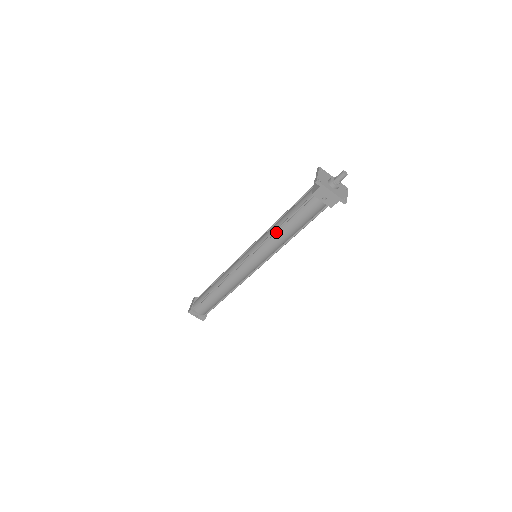
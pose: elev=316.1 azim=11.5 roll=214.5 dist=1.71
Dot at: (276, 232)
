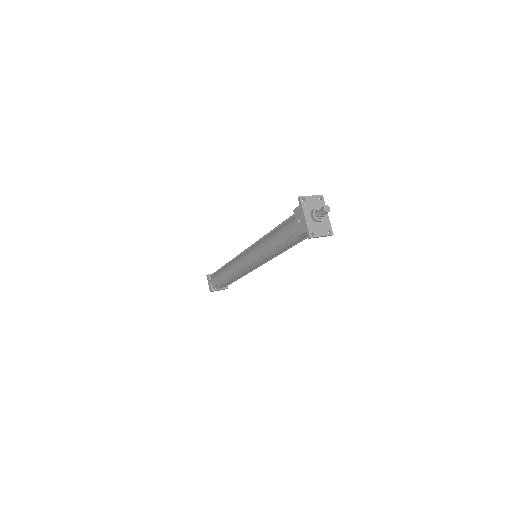
Dot at: (267, 236)
